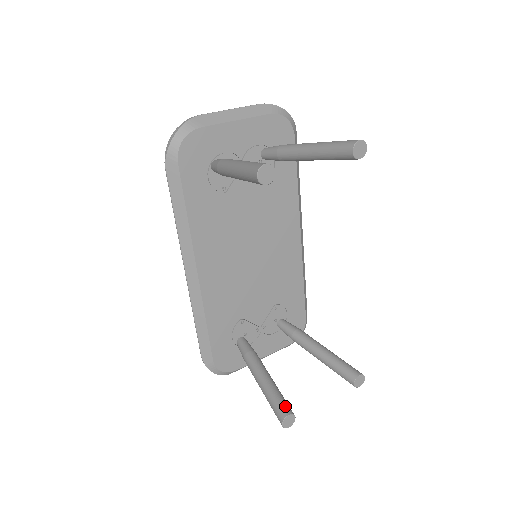
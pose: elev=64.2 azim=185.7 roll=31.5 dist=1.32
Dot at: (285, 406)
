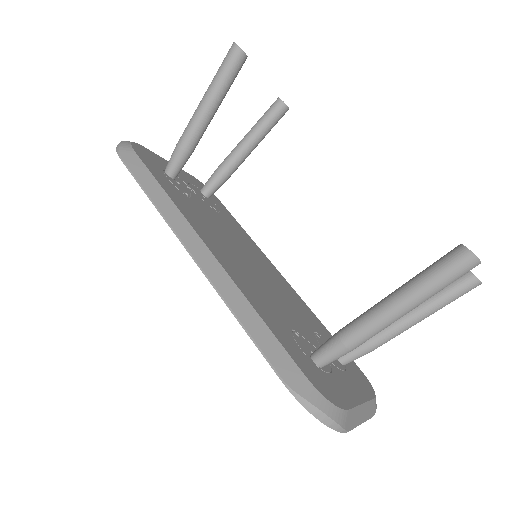
Dot at: (445, 255)
